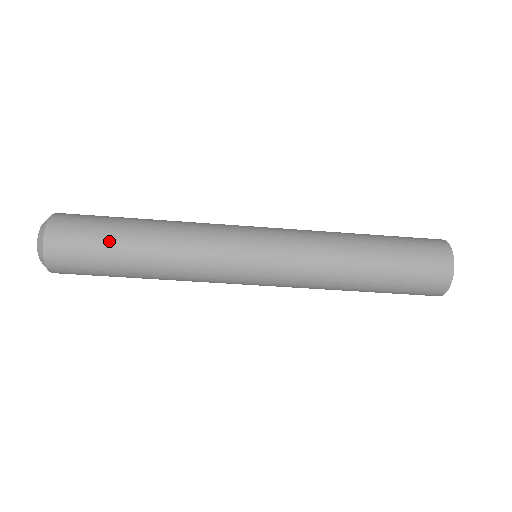
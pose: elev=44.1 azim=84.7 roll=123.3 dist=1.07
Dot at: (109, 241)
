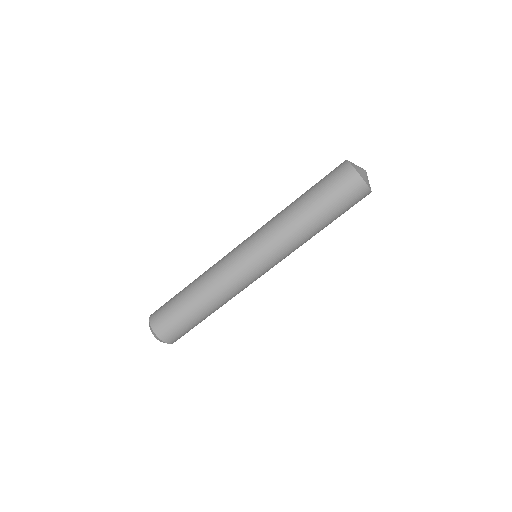
Dot at: (178, 305)
